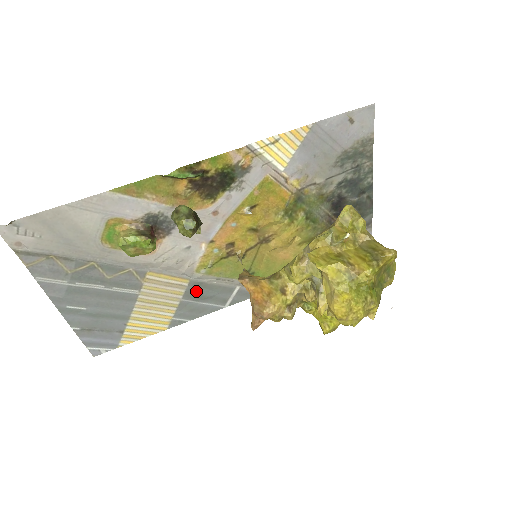
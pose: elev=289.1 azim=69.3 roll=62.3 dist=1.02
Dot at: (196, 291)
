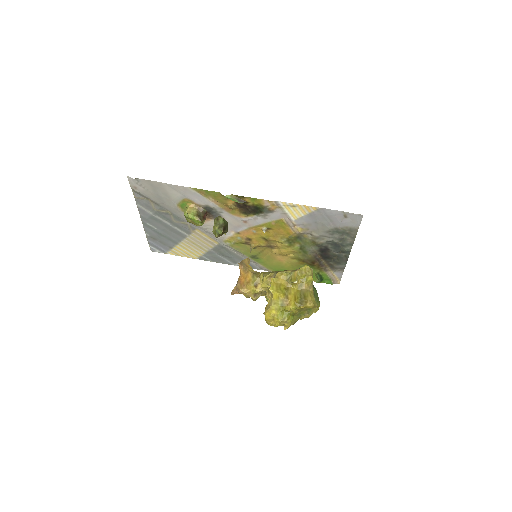
Dot at: (221, 250)
